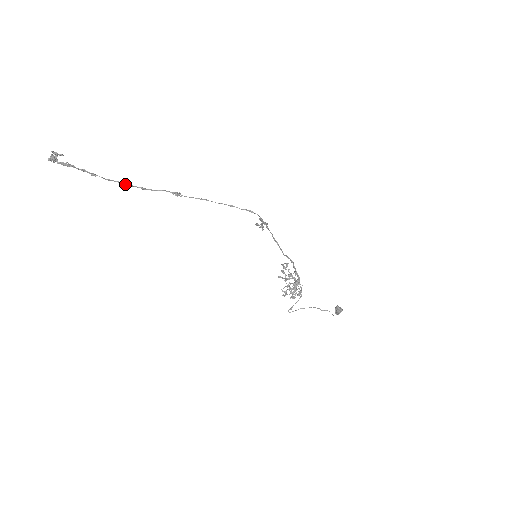
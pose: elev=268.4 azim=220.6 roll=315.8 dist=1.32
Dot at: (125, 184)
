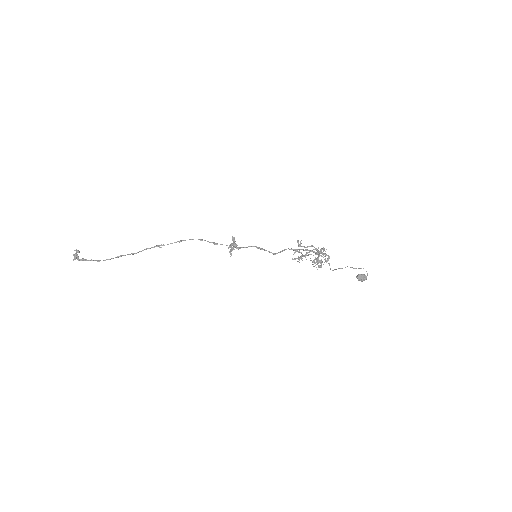
Dot at: (121, 256)
